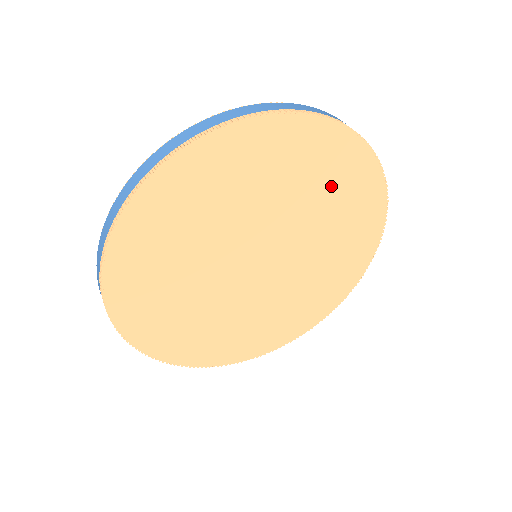
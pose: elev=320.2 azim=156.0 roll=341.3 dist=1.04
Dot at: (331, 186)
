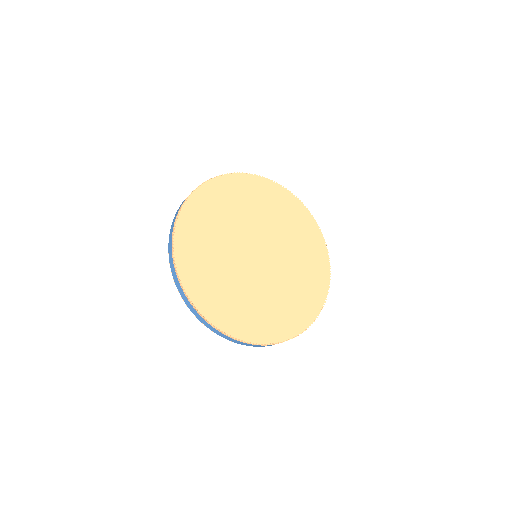
Dot at: (296, 228)
